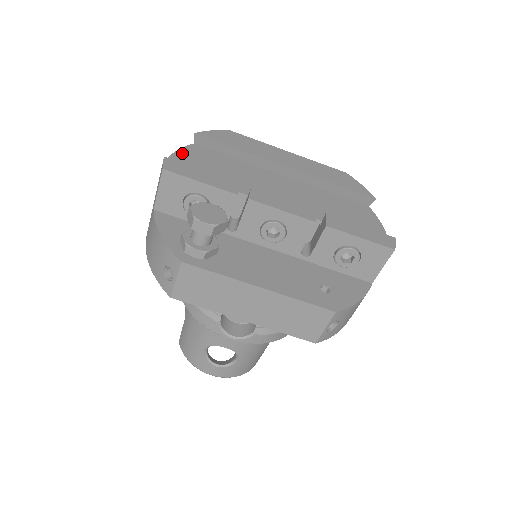
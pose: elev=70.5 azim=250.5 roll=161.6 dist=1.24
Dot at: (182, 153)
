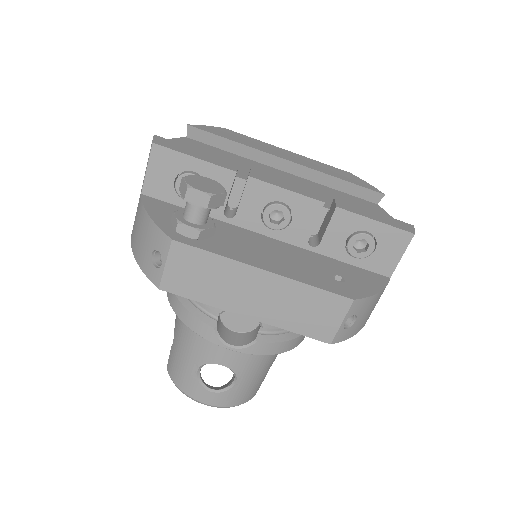
Dot at: occluded
